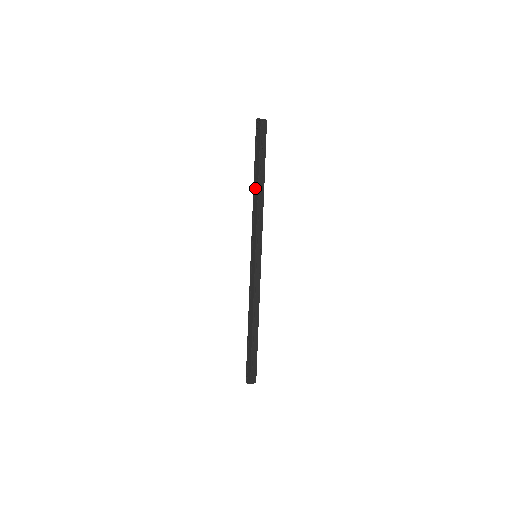
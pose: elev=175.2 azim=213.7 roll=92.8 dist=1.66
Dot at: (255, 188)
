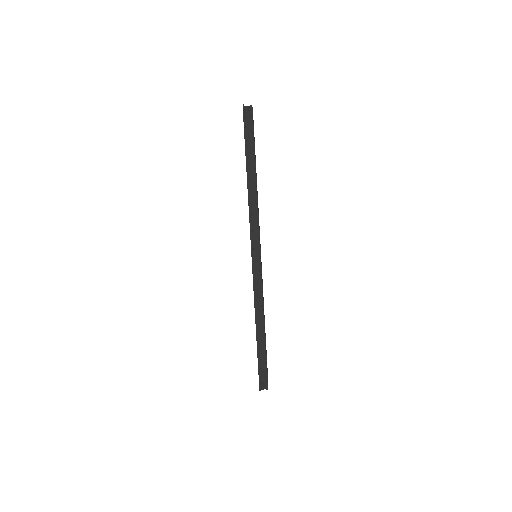
Dot at: (250, 183)
